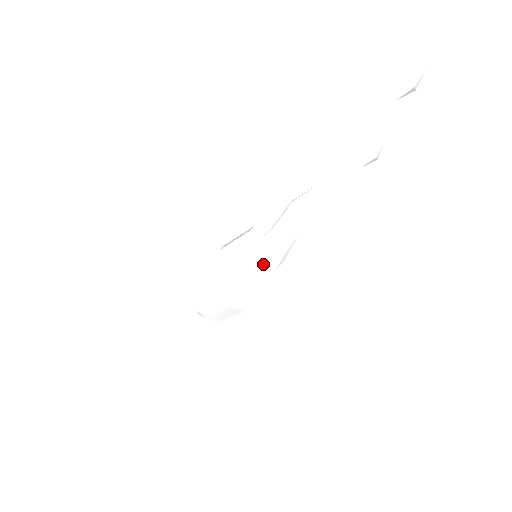
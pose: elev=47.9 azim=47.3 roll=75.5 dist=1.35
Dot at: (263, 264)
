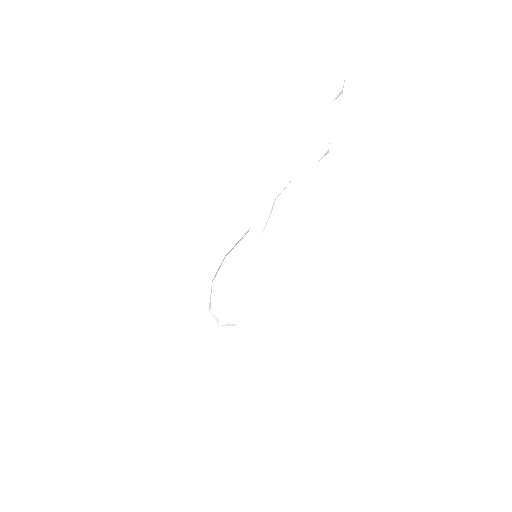
Dot at: (268, 256)
